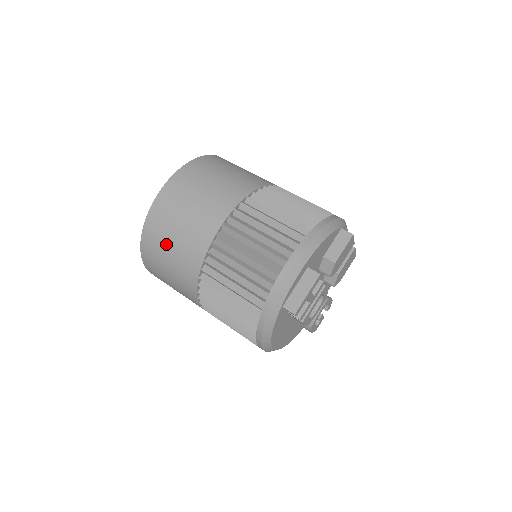
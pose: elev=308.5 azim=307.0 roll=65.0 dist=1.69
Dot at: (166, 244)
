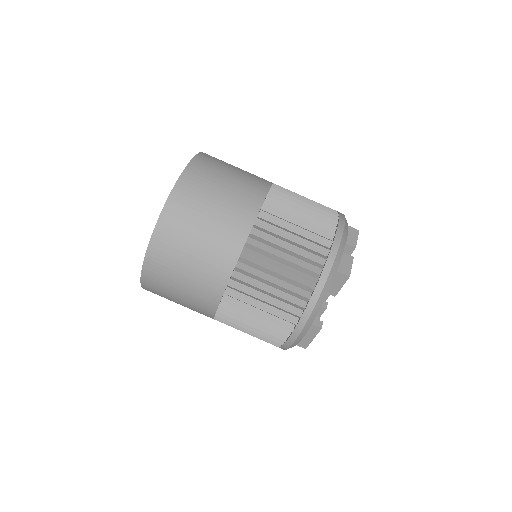
Dot at: occluded
